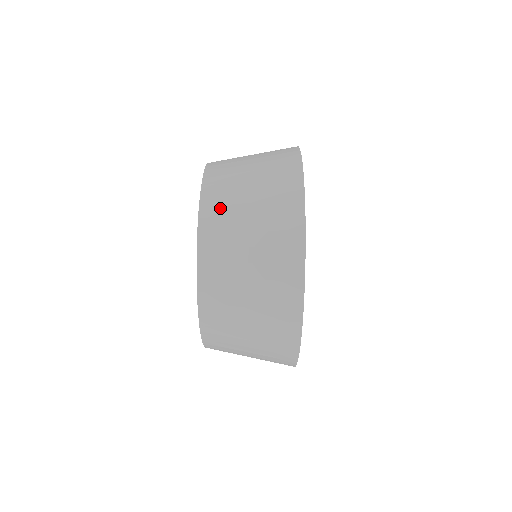
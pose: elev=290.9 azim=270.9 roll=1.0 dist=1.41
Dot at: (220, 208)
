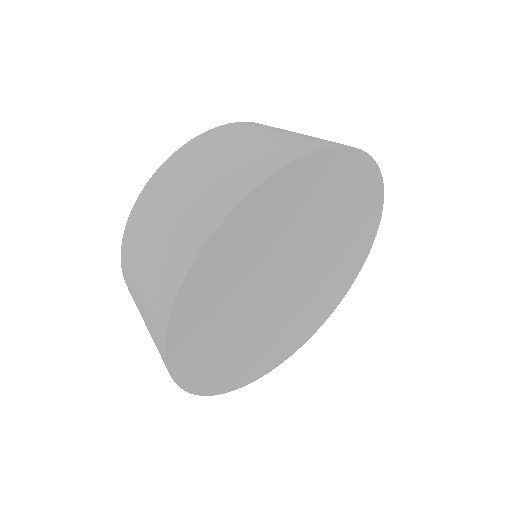
Dot at: (263, 126)
